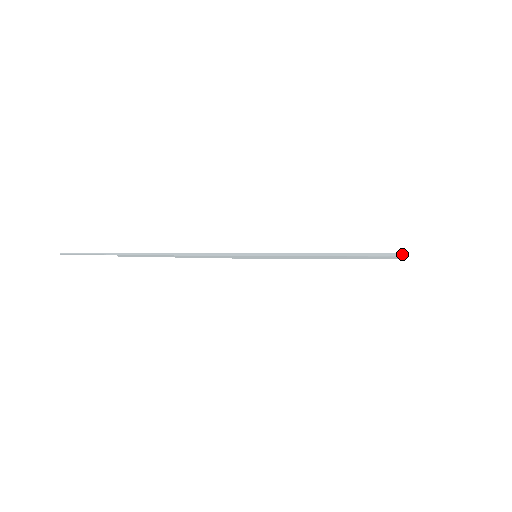
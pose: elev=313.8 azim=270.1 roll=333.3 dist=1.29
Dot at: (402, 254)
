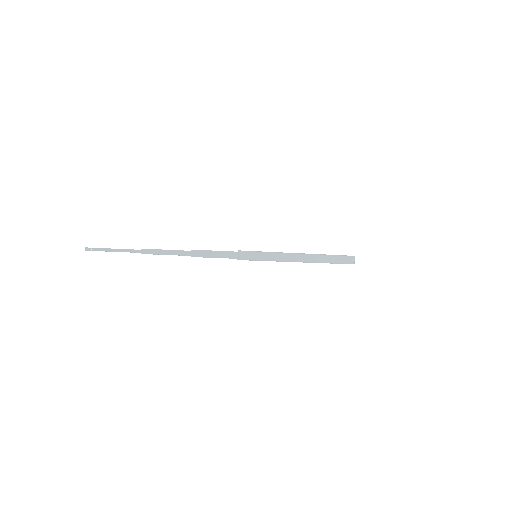
Dot at: (352, 256)
